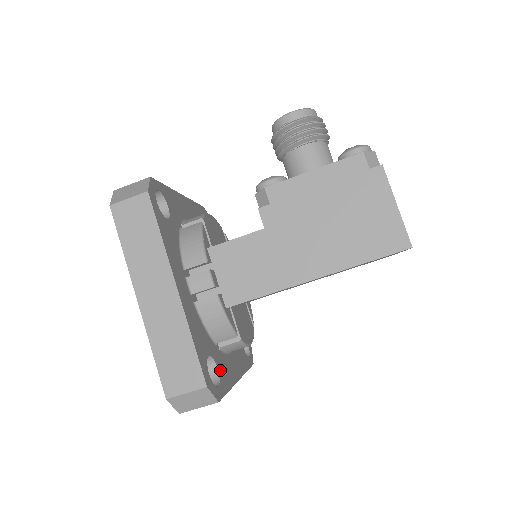
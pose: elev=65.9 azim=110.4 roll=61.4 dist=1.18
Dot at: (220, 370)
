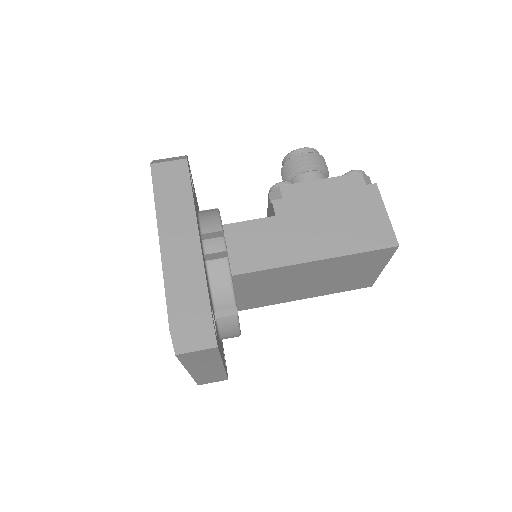
Dot at: occluded
